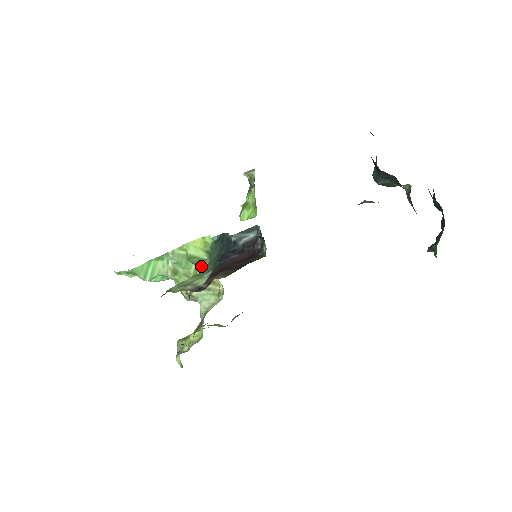
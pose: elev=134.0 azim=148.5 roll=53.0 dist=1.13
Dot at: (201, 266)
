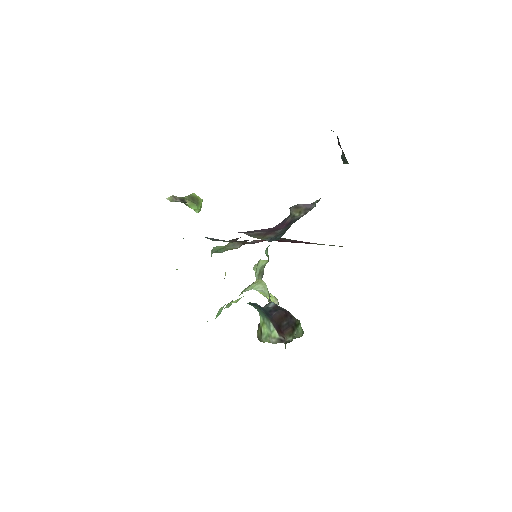
Dot at: occluded
